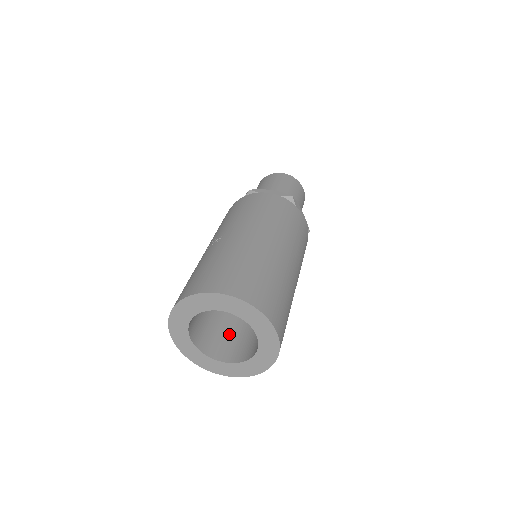
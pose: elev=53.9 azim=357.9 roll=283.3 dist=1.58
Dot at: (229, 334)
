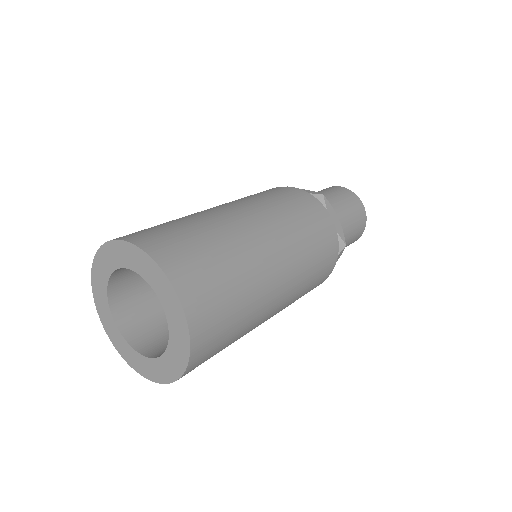
Dot at: occluded
